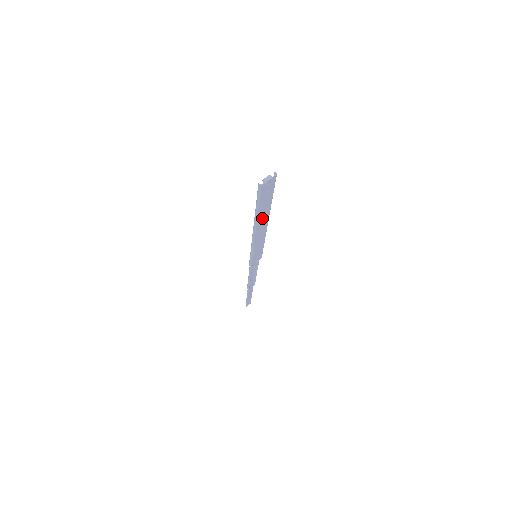
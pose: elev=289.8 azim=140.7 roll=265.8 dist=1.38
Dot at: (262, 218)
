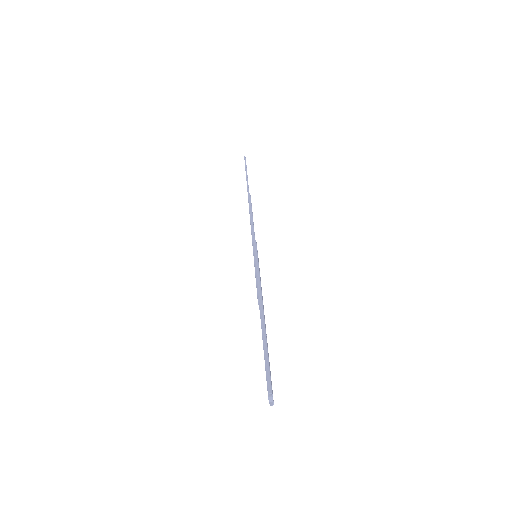
Dot at: occluded
